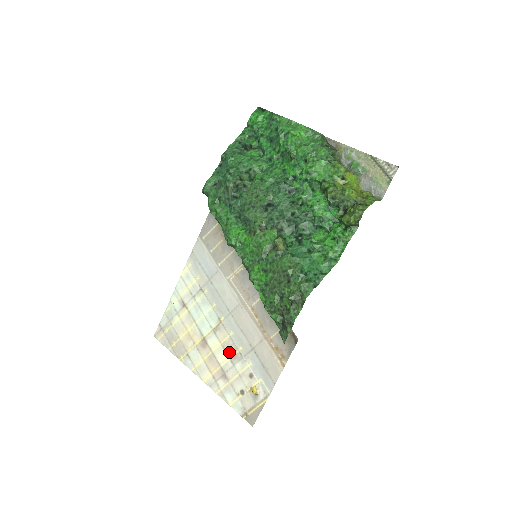
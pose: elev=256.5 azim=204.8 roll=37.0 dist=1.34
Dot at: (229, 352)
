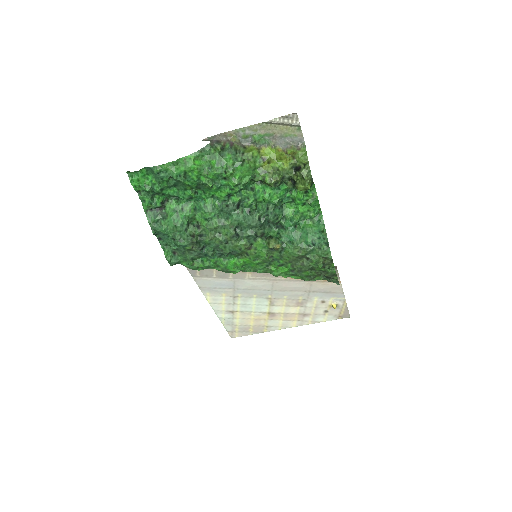
Dot at: (295, 305)
